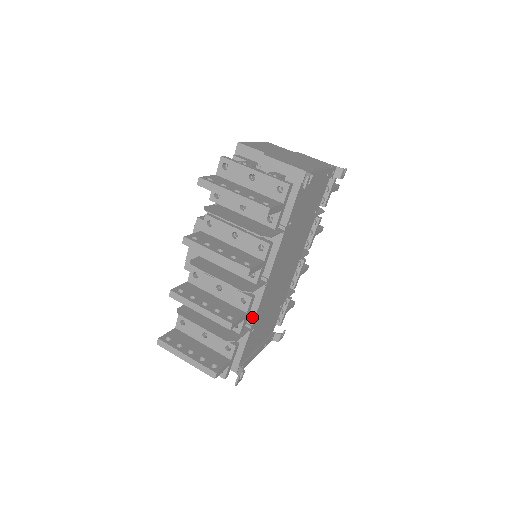
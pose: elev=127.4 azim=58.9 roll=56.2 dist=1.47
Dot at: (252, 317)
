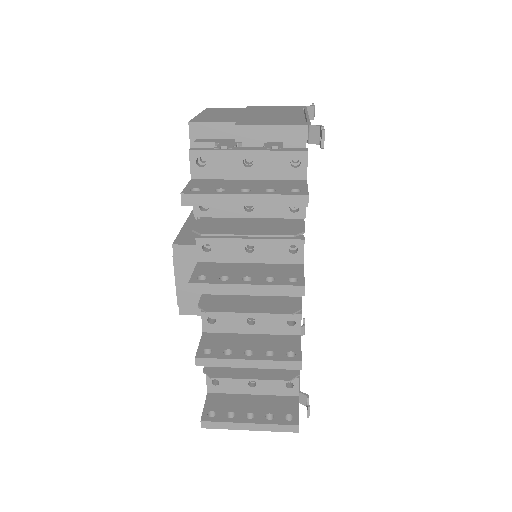
Dot at: occluded
